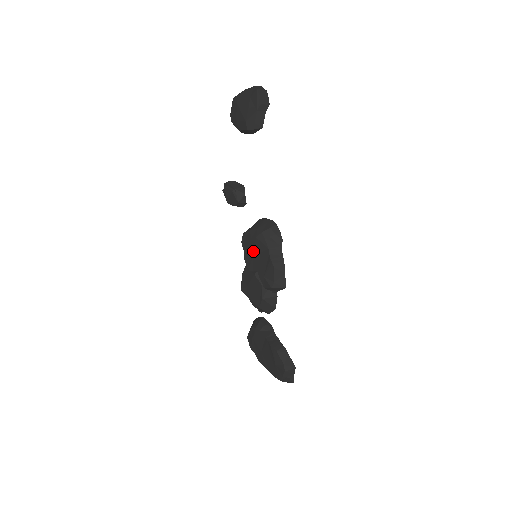
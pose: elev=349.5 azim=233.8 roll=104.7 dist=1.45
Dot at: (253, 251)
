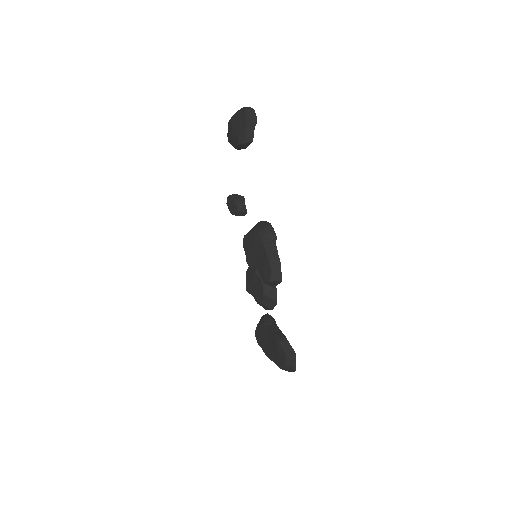
Dot at: (252, 251)
